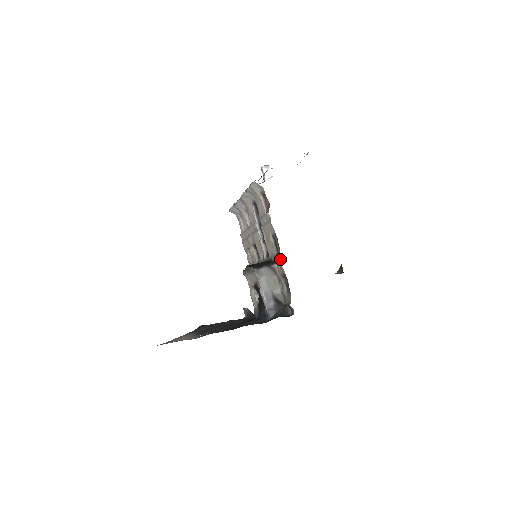
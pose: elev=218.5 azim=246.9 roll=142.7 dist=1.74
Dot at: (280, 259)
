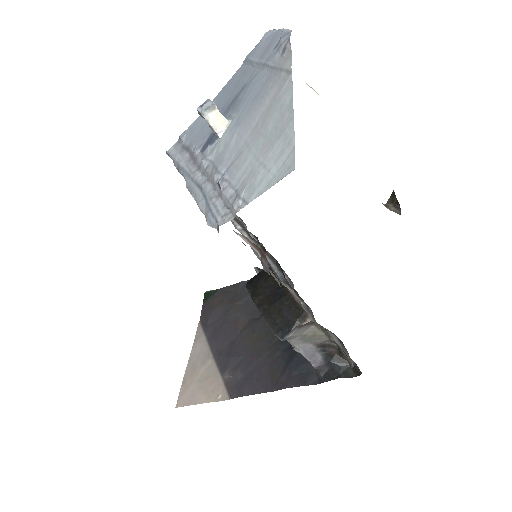
Dot at: (316, 323)
